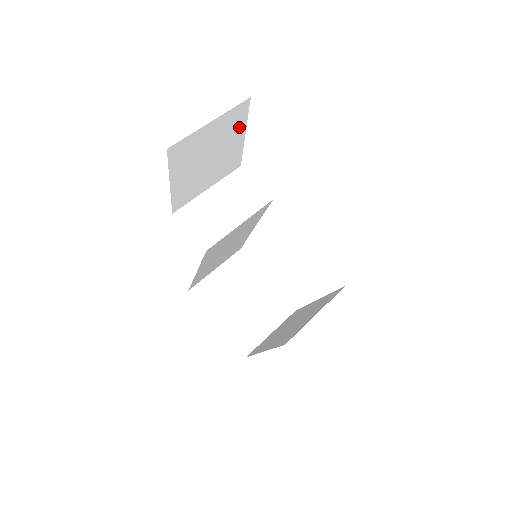
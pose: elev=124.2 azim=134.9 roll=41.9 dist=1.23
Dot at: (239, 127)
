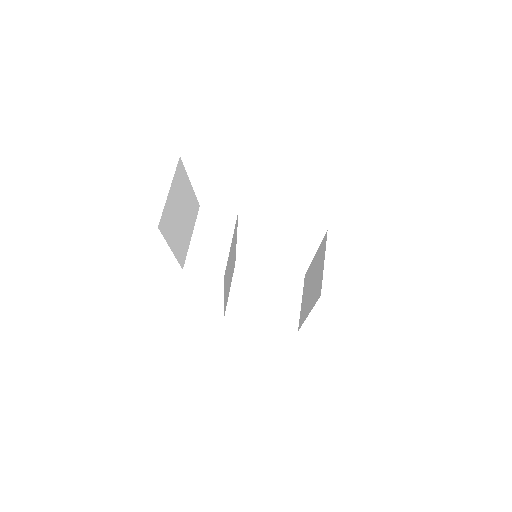
Dot at: (185, 181)
